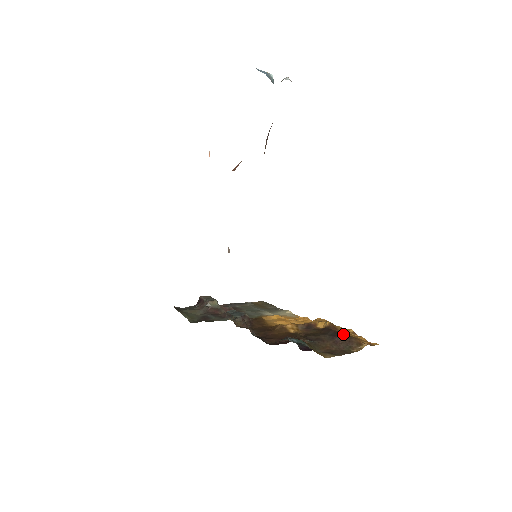
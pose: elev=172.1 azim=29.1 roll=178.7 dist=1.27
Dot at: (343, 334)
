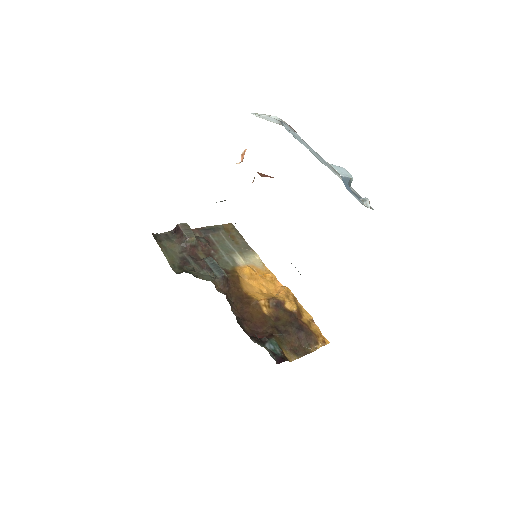
Dot at: (306, 329)
